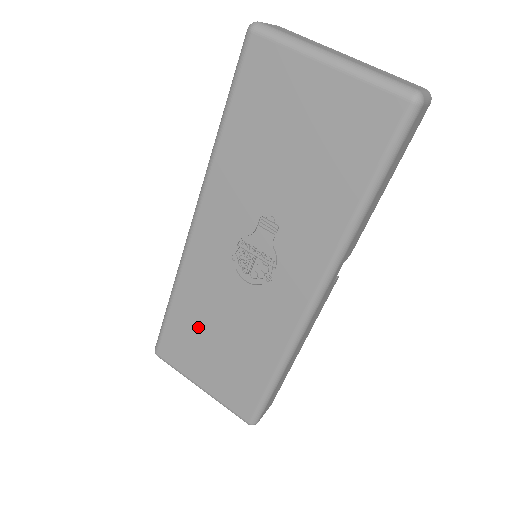
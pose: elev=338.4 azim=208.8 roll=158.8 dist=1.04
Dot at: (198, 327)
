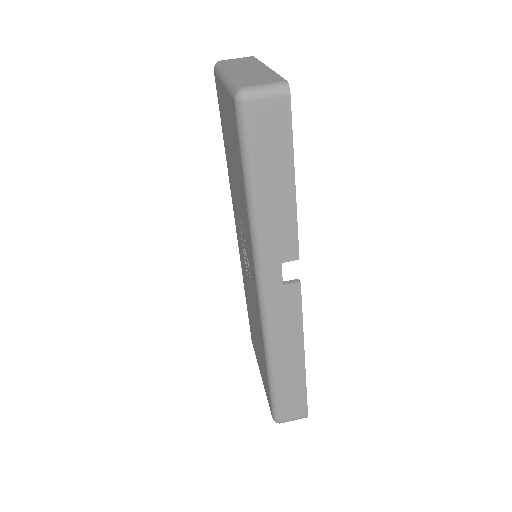
Dot at: (251, 318)
